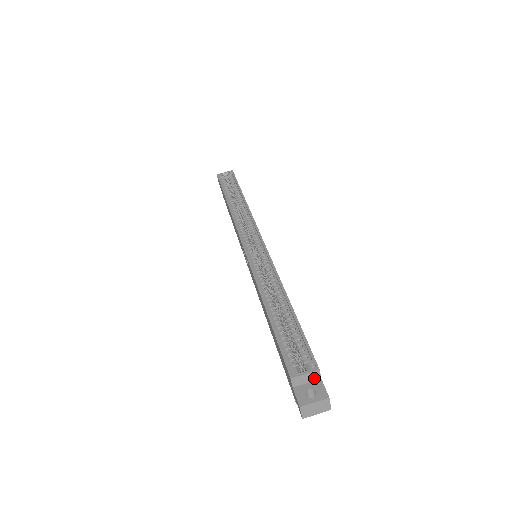
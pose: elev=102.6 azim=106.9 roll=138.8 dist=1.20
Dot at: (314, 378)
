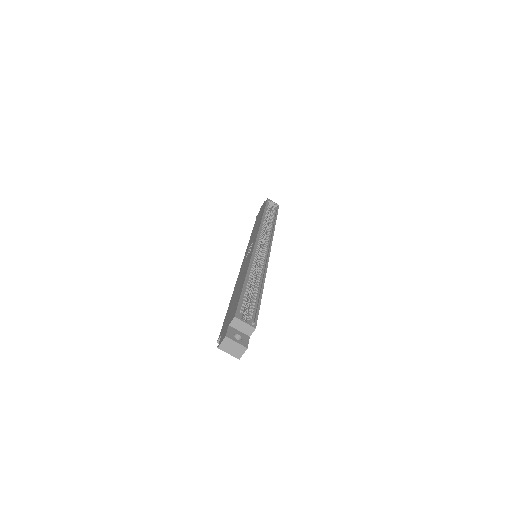
Dot at: (247, 332)
